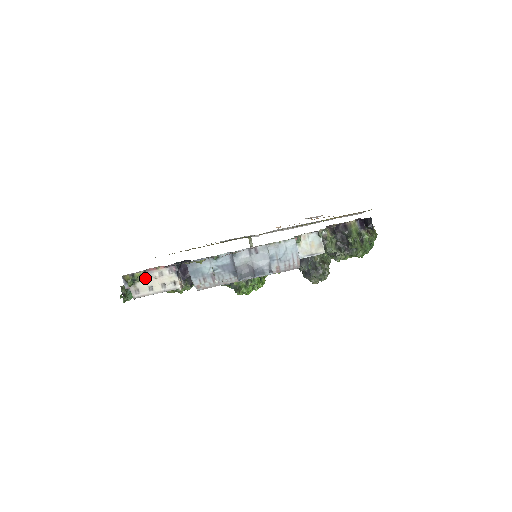
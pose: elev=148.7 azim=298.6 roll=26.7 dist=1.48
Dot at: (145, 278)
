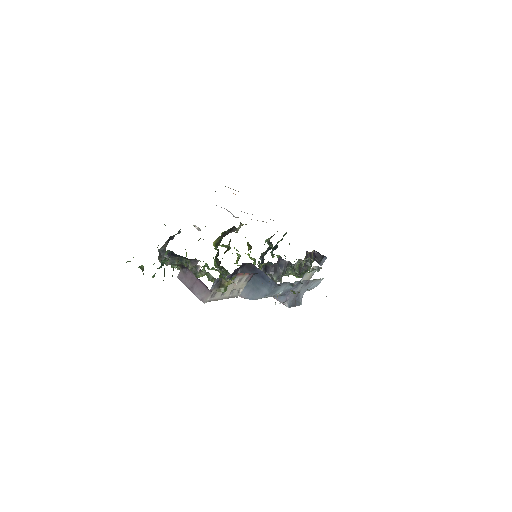
Dot at: occluded
